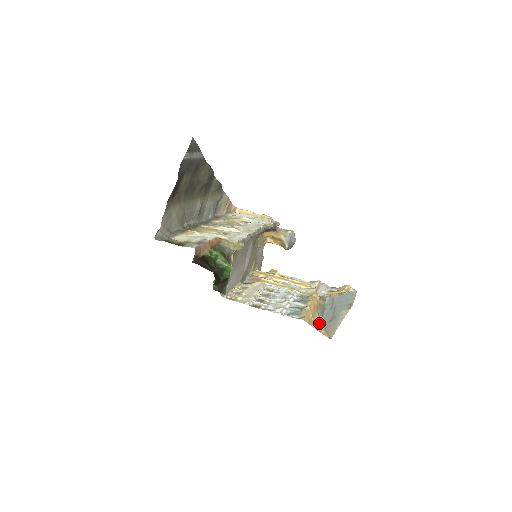
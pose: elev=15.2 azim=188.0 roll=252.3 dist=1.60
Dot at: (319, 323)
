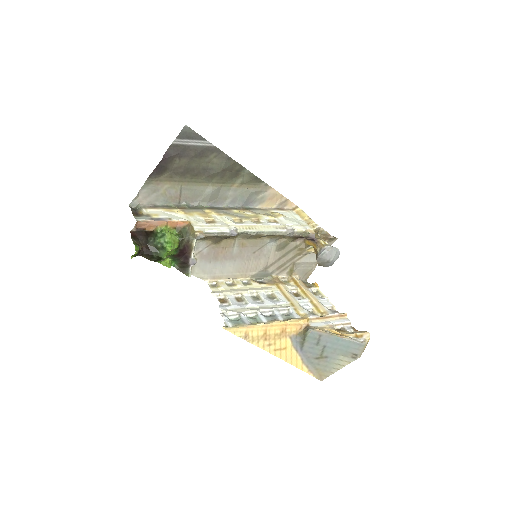
Dot at: (289, 351)
